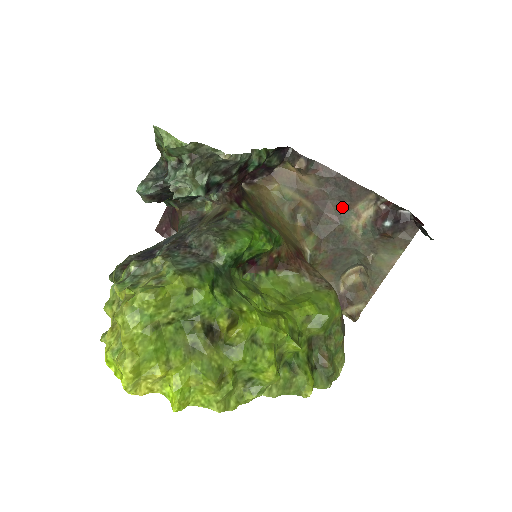
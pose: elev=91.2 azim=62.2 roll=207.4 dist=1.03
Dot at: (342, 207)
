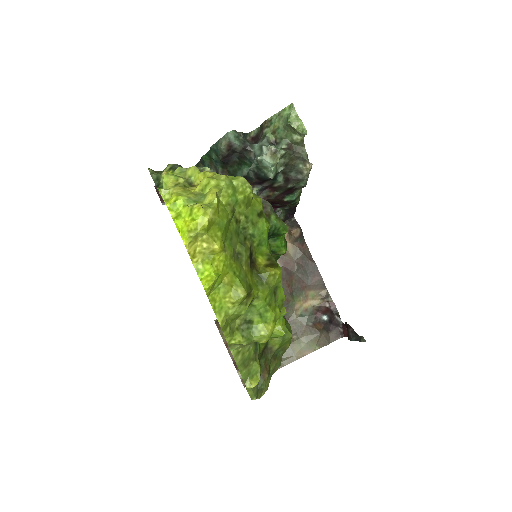
Dot at: (300, 285)
